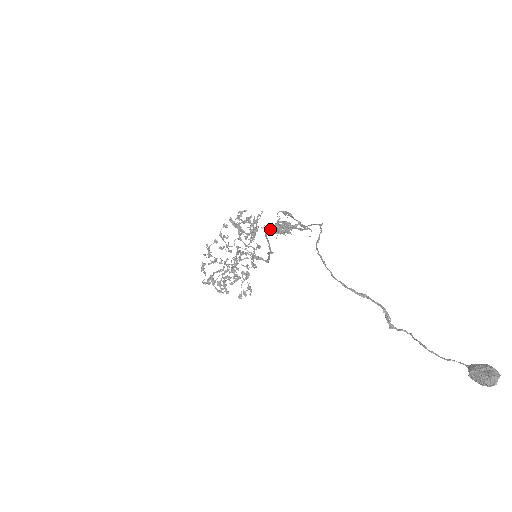
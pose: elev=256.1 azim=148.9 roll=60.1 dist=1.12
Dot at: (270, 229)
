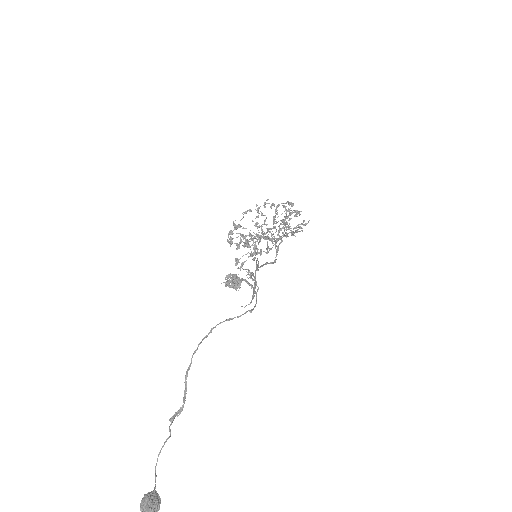
Dot at: (256, 262)
